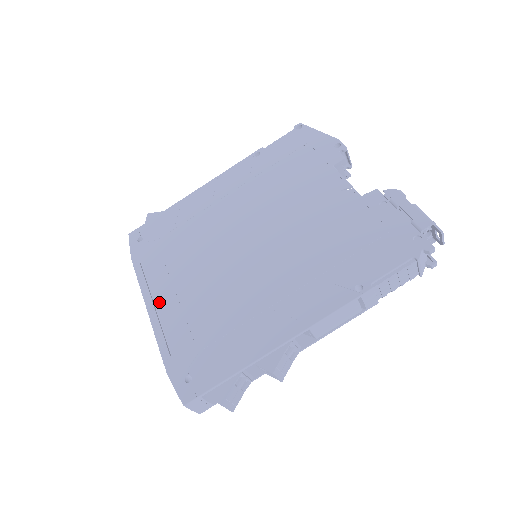
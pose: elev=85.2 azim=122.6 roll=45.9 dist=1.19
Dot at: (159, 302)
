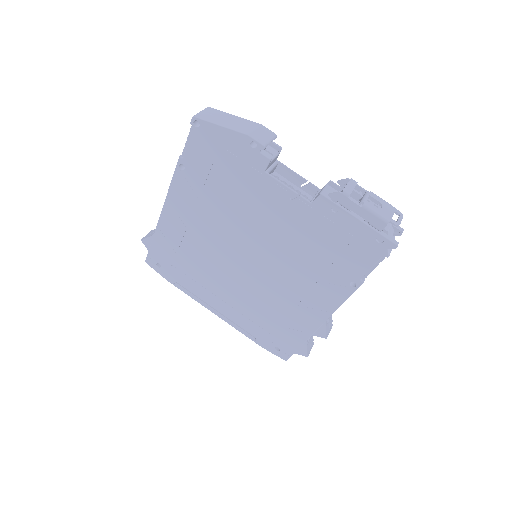
Dot at: (218, 309)
